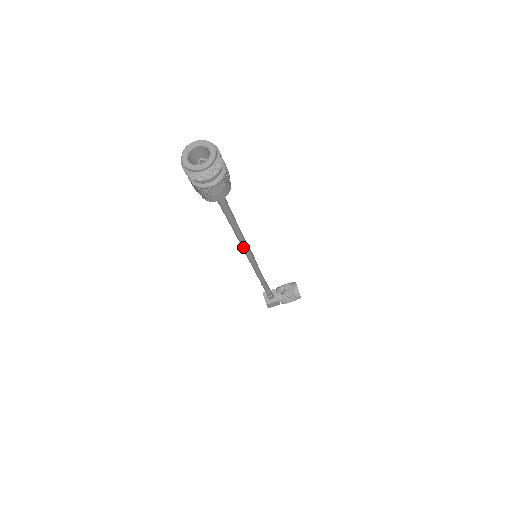
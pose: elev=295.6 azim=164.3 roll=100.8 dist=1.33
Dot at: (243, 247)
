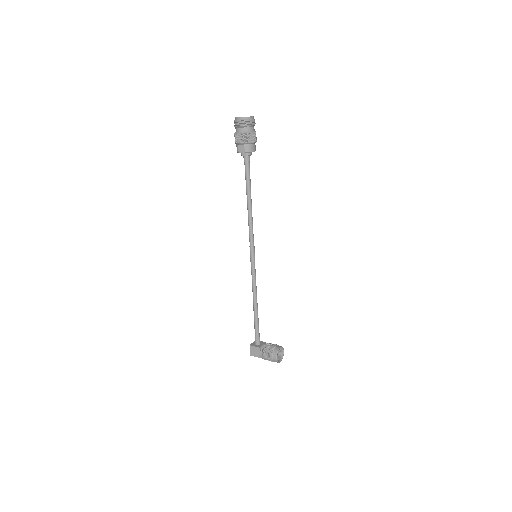
Dot at: (249, 232)
